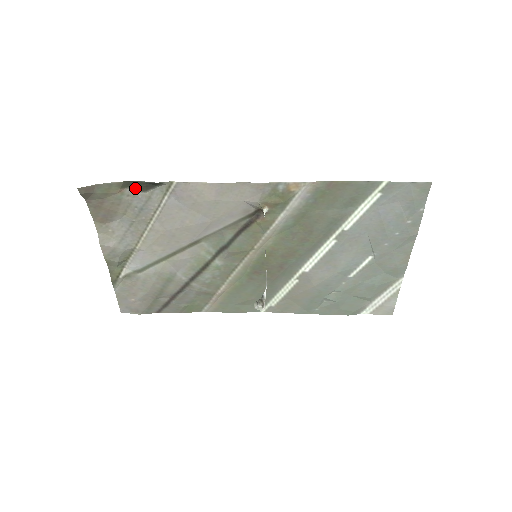
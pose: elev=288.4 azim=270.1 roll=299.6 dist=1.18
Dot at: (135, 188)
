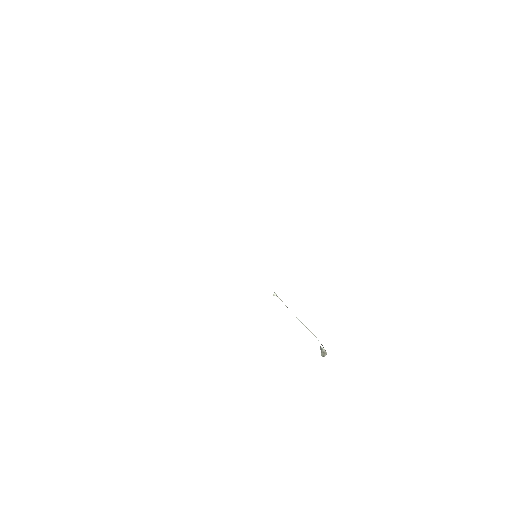
Dot at: occluded
